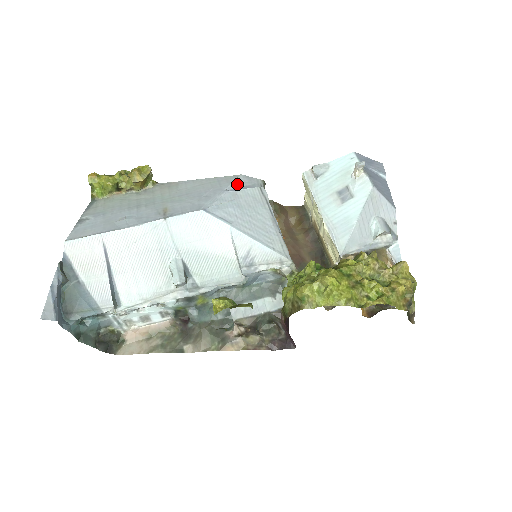
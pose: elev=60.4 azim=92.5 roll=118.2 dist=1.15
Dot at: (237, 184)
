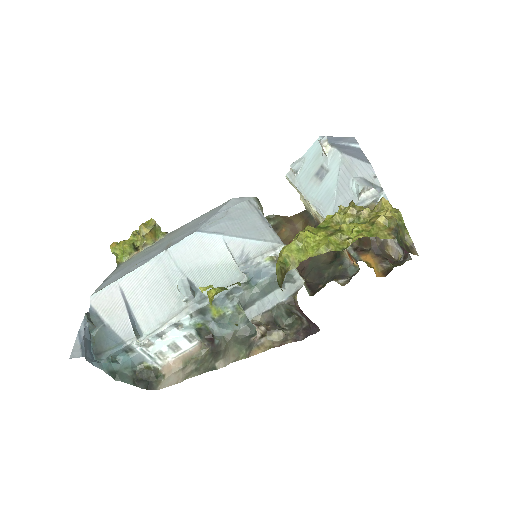
Dot at: (229, 206)
